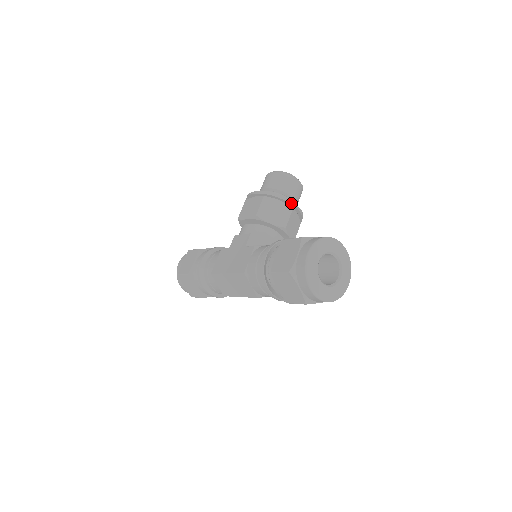
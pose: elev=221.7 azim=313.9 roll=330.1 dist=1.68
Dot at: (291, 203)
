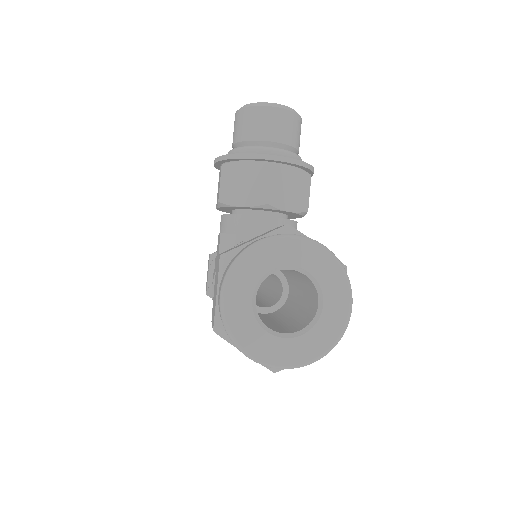
Dot at: (264, 157)
